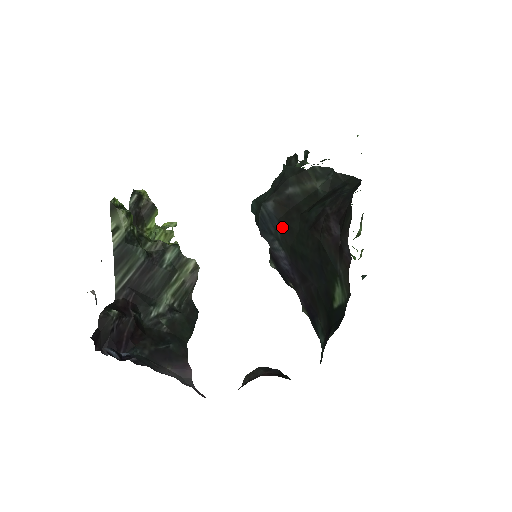
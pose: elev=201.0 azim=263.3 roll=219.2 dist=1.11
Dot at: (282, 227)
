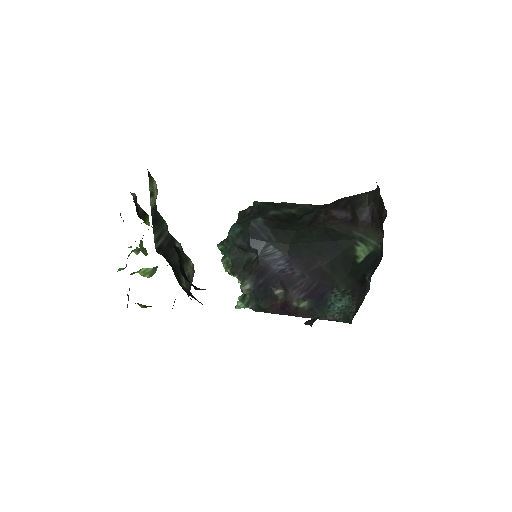
Dot at: (276, 233)
